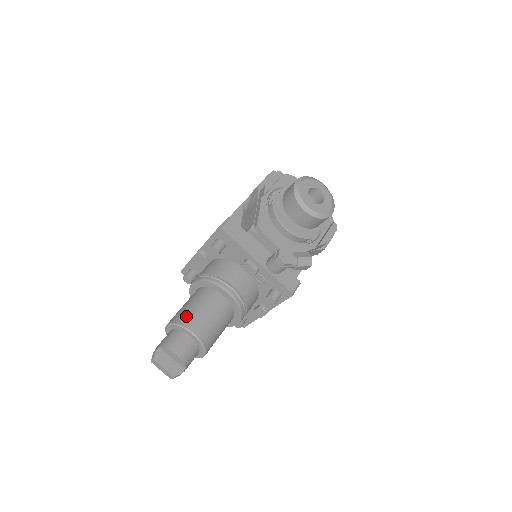
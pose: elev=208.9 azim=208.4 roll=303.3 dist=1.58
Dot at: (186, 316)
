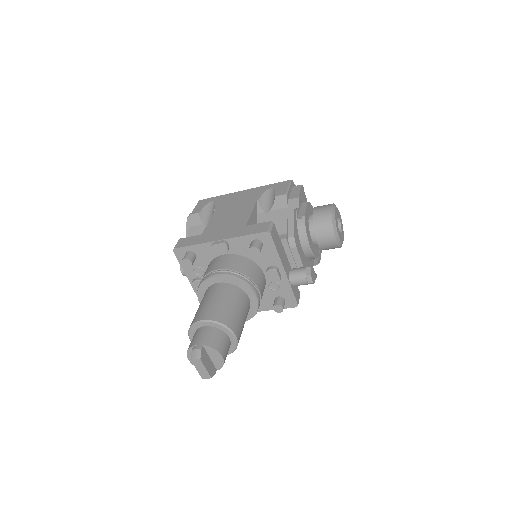
Dot at: (227, 315)
